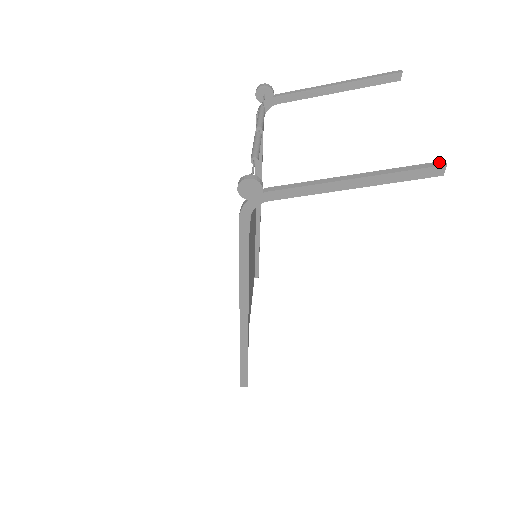
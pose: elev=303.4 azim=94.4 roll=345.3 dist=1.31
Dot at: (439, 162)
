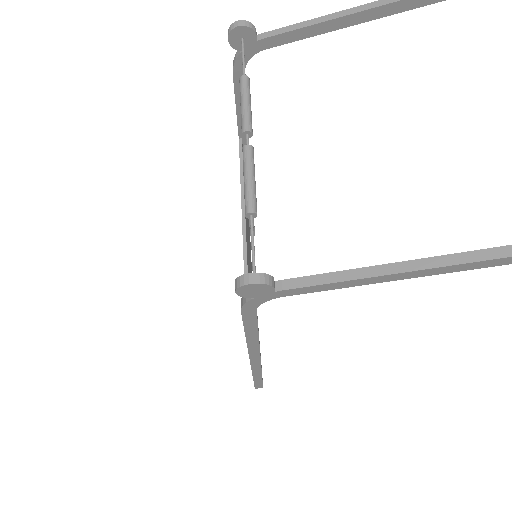
Dot at: out of frame
